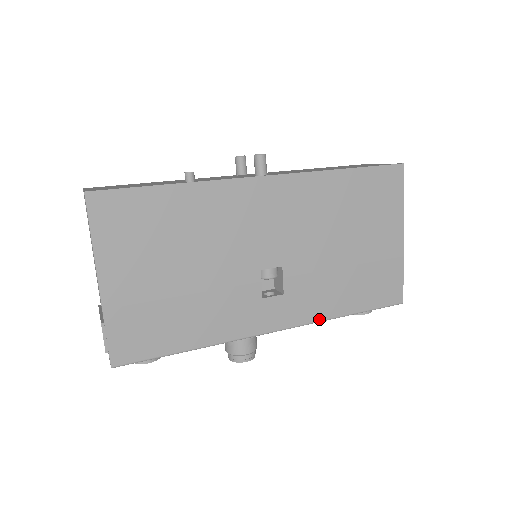
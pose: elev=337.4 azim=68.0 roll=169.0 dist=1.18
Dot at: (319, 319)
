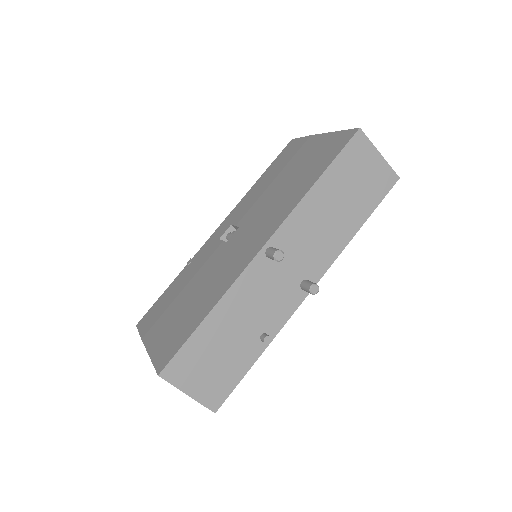
Dot at: occluded
